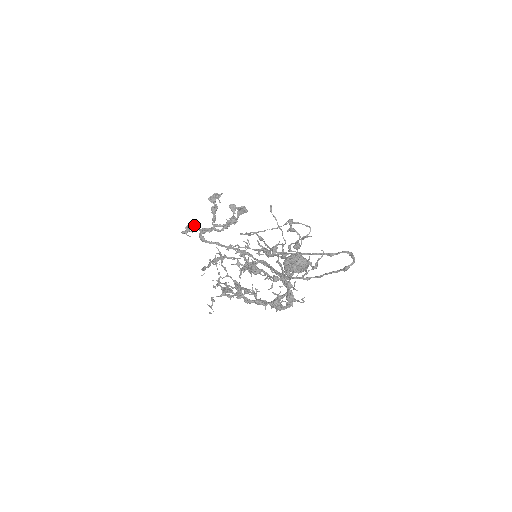
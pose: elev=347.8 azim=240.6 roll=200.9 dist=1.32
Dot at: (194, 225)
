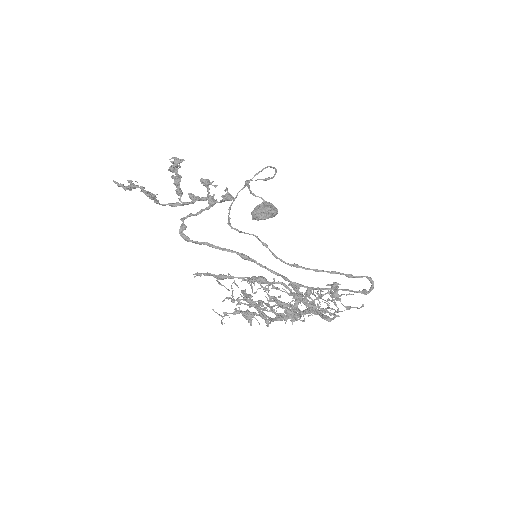
Dot at: (150, 198)
